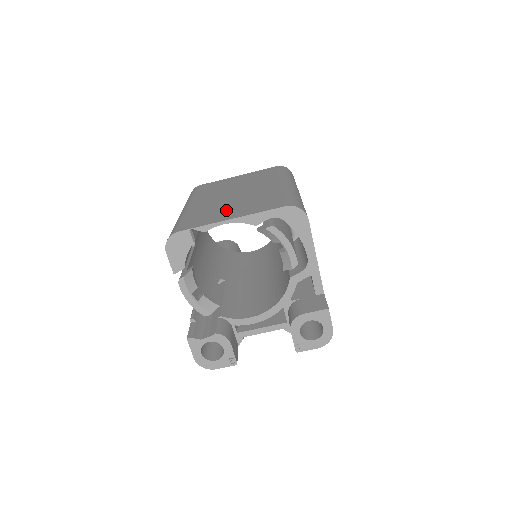
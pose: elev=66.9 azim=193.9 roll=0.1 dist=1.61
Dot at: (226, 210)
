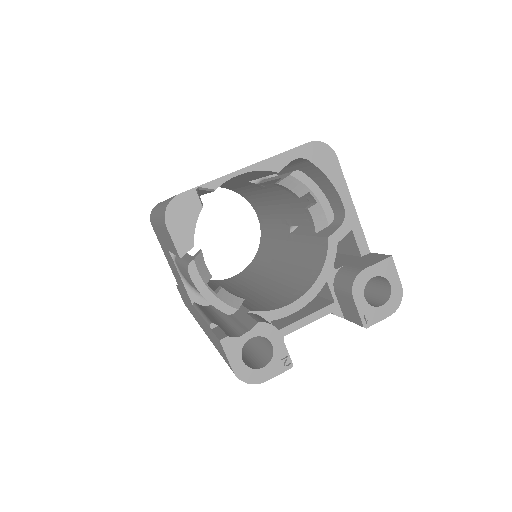
Dot at: occluded
